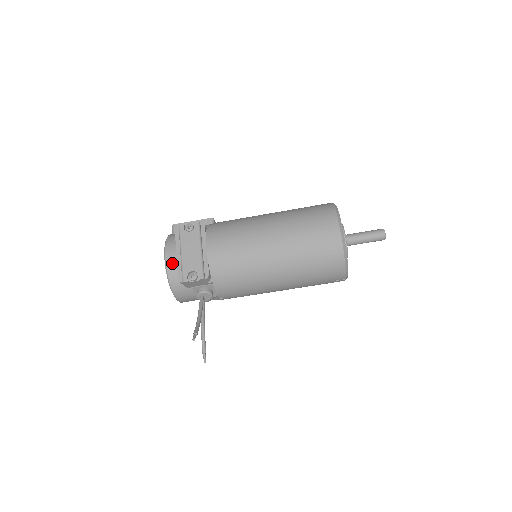
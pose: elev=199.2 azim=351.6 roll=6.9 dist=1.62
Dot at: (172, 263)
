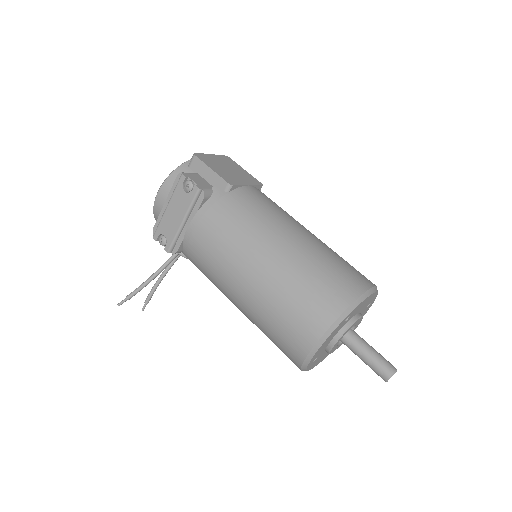
Dot at: (159, 206)
